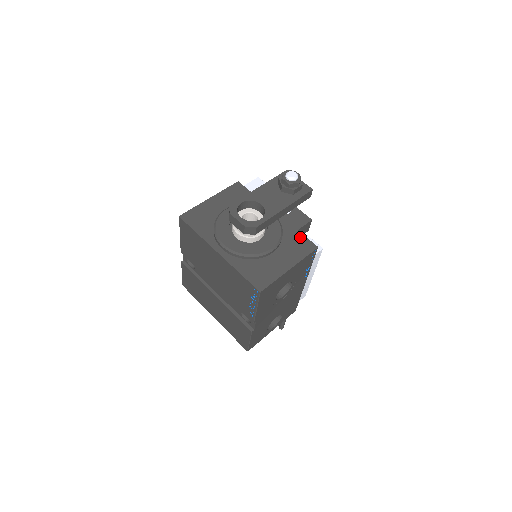
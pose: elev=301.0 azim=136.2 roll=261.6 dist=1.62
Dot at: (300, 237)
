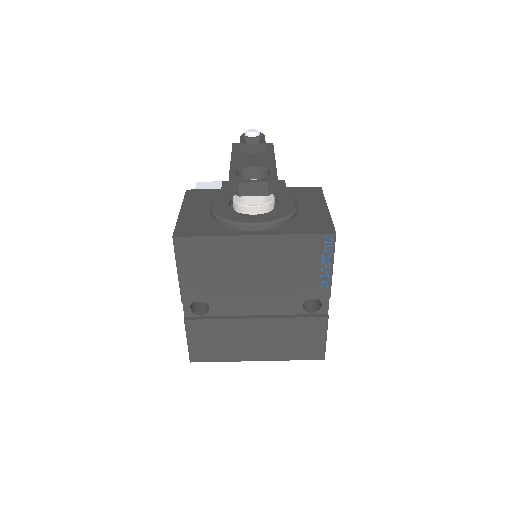
Dot at: (298, 189)
